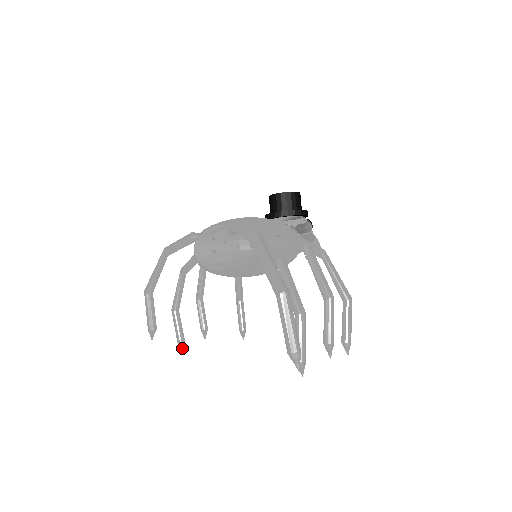
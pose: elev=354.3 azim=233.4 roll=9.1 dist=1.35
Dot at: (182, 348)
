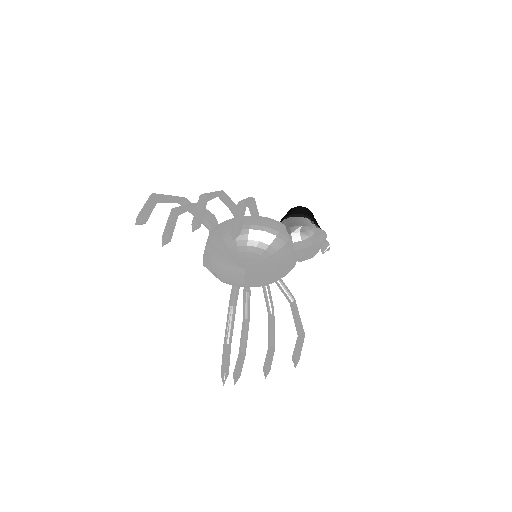
Dot at: (235, 379)
